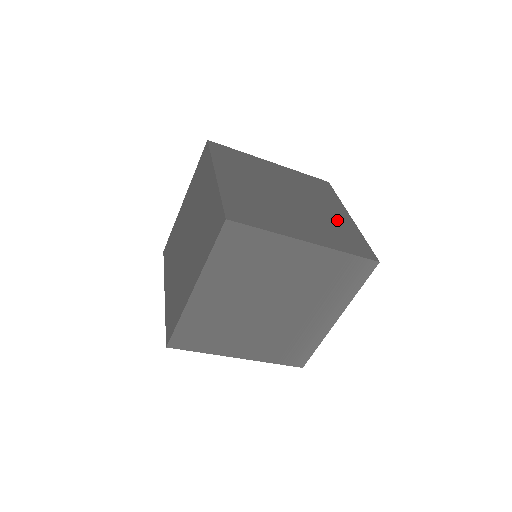
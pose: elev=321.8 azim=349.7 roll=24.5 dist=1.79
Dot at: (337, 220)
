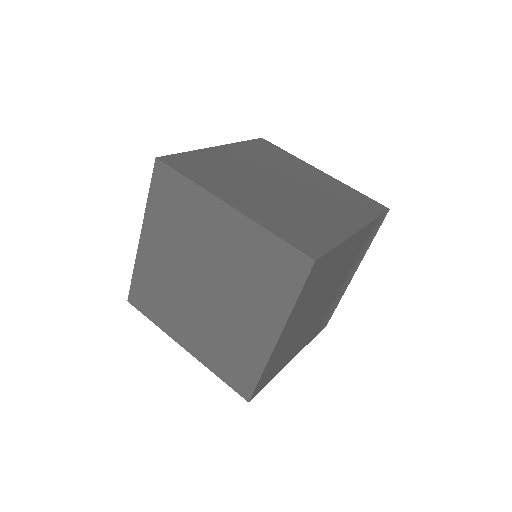
Dot at: (326, 184)
